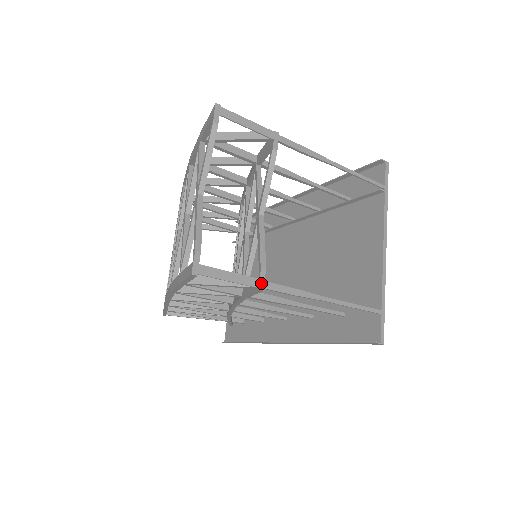
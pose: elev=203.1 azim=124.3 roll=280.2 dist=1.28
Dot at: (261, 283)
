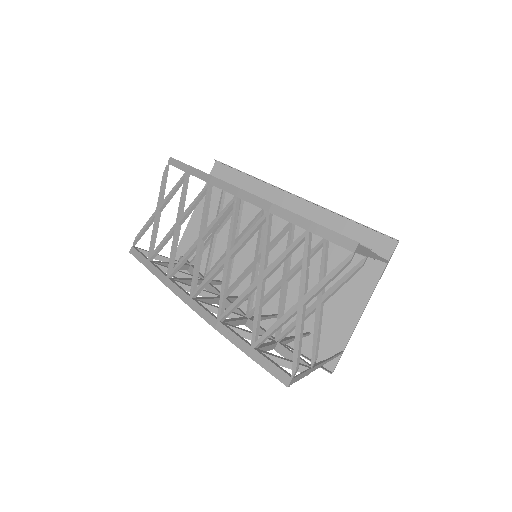
Dot at: (311, 370)
